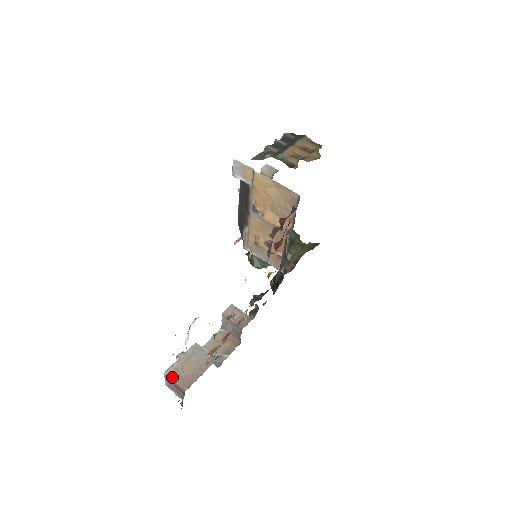
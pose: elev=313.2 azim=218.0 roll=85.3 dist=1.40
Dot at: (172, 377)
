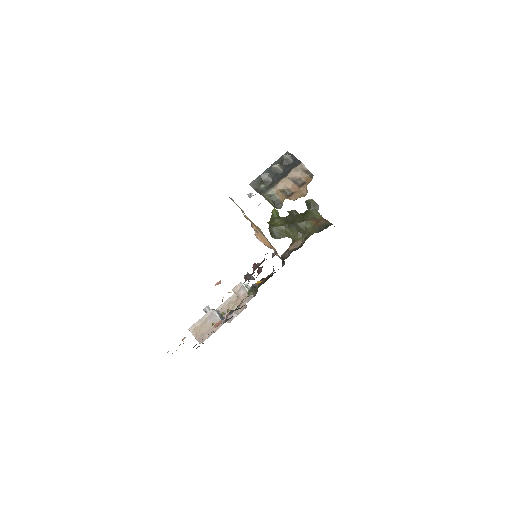
Dot at: (193, 333)
